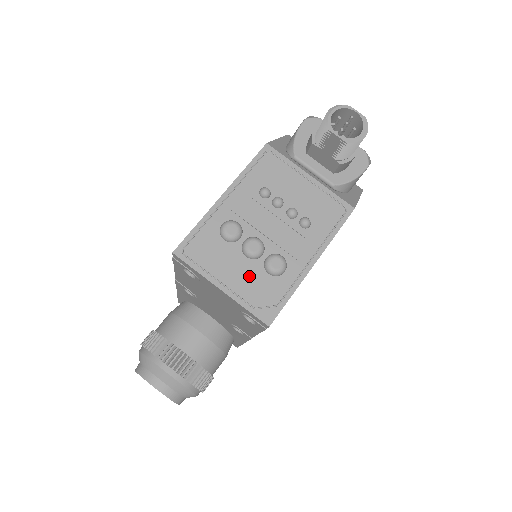
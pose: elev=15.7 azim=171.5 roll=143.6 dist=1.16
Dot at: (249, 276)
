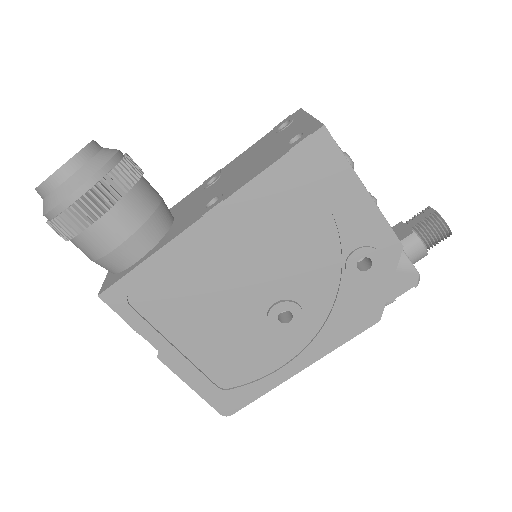
Dot at: occluded
